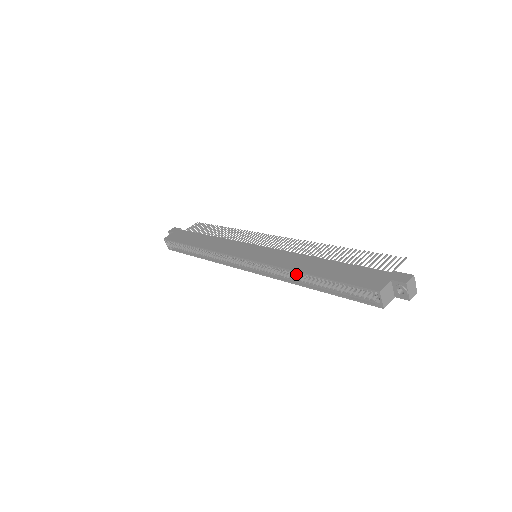
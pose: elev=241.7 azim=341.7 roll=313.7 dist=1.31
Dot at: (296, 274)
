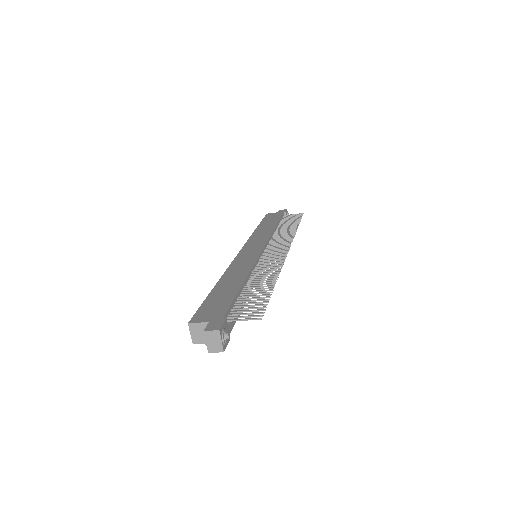
Dot at: occluded
